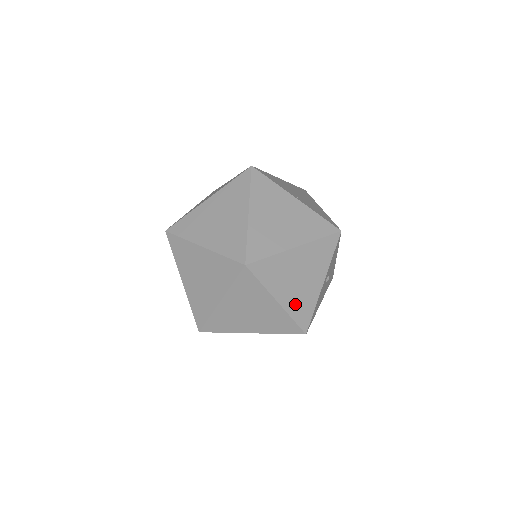
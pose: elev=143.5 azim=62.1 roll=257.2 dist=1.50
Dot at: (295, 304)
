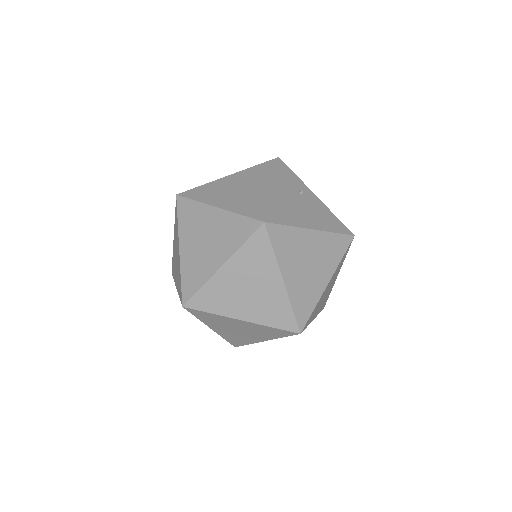
Dot at: (229, 336)
